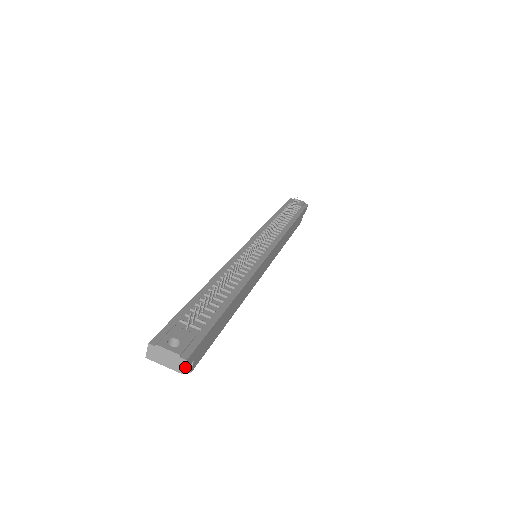
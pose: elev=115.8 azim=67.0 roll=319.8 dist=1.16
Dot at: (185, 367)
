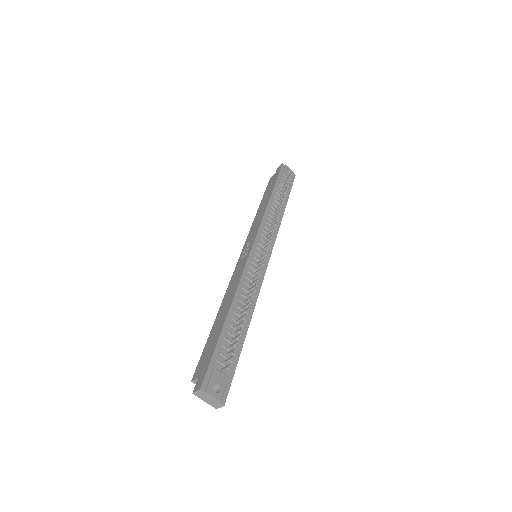
Dot at: (220, 406)
